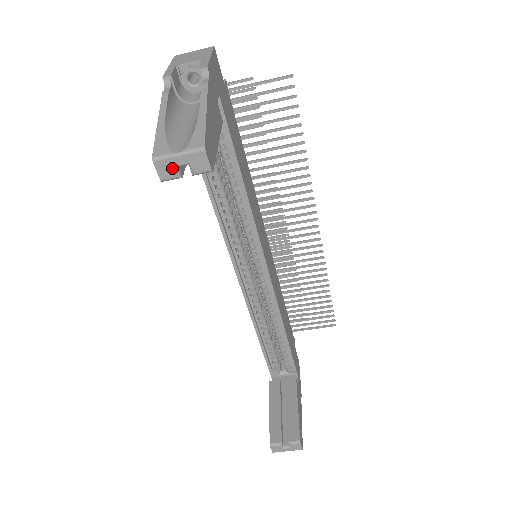
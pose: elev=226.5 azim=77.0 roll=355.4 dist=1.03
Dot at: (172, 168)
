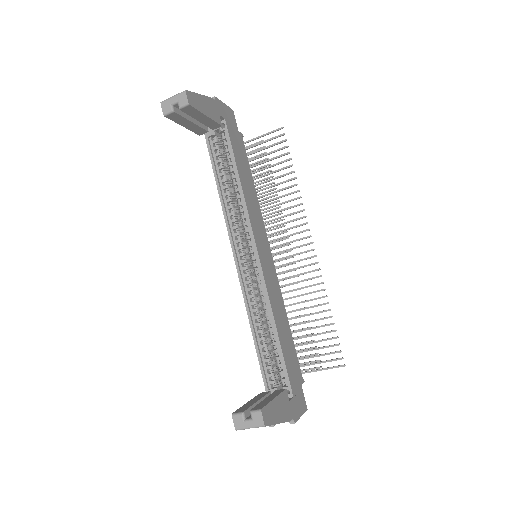
Dot at: (169, 105)
